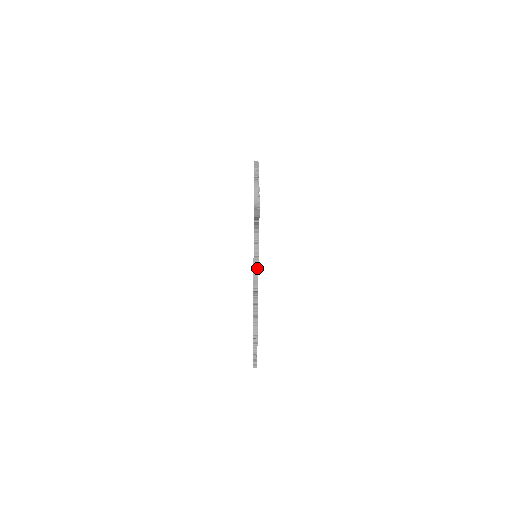
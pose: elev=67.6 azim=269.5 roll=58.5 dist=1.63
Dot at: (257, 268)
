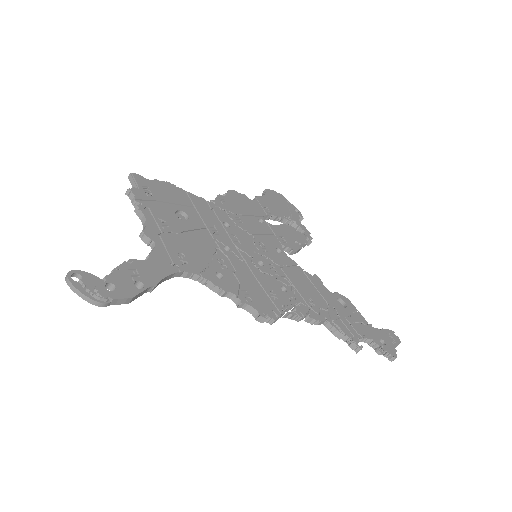
Dot at: (241, 304)
